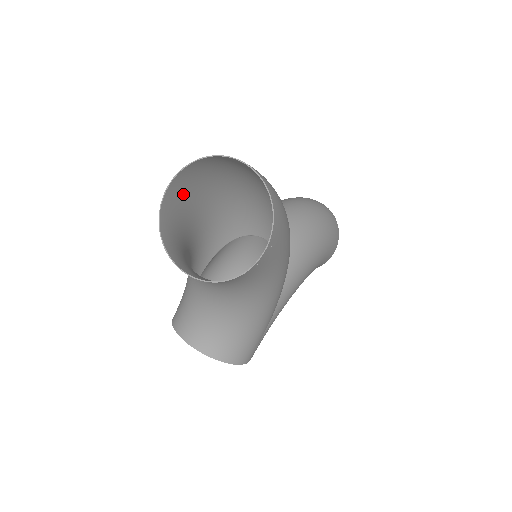
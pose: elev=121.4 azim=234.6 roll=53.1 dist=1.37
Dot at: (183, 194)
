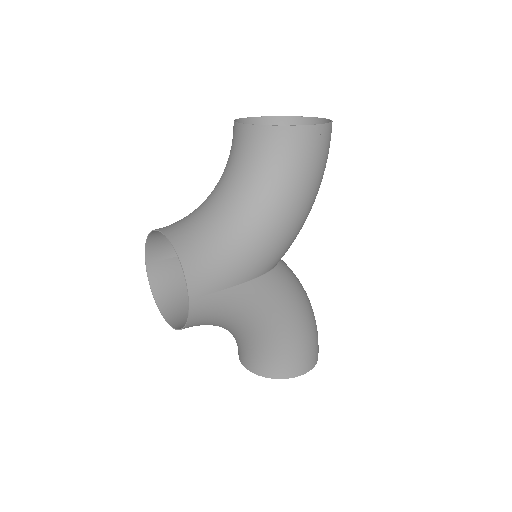
Dot at: occluded
